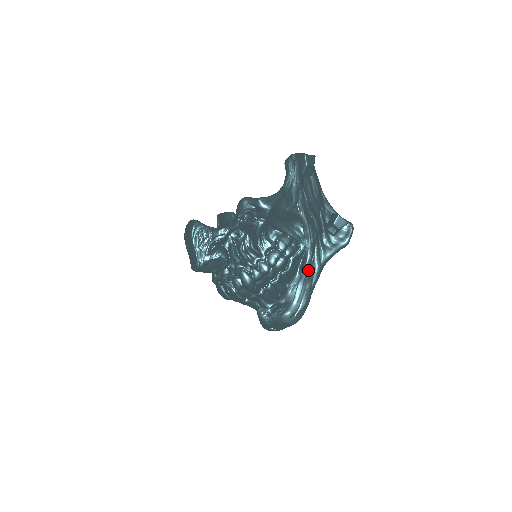
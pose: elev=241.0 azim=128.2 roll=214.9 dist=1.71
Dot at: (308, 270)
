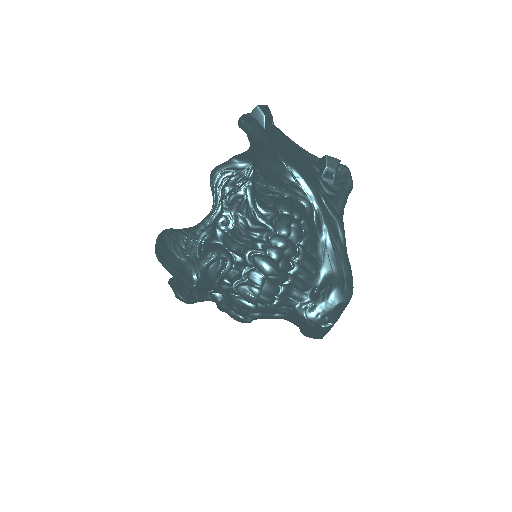
Dot at: (329, 227)
